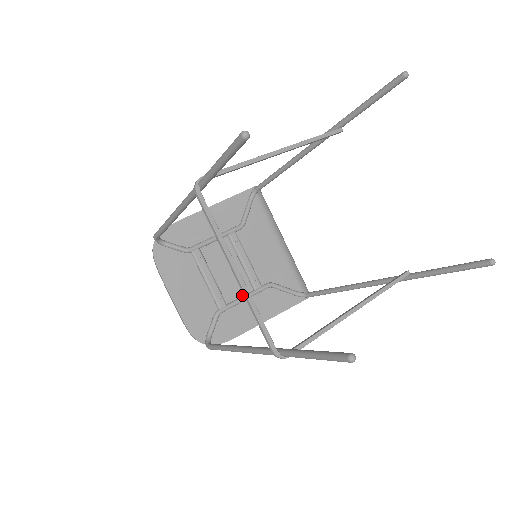
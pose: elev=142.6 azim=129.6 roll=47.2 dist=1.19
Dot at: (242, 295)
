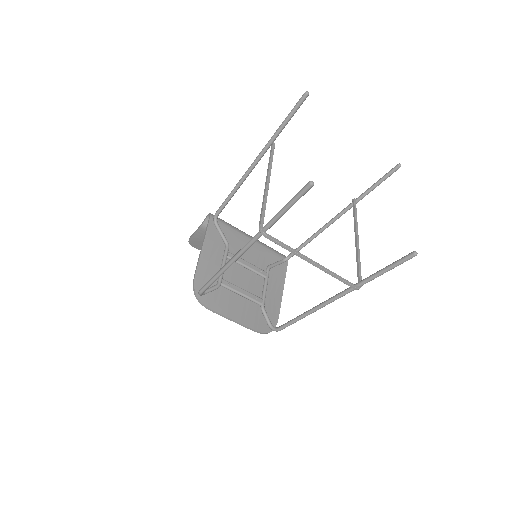
Dot at: (262, 287)
